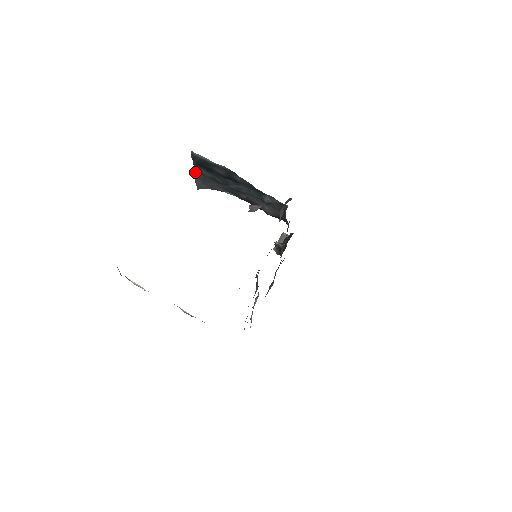
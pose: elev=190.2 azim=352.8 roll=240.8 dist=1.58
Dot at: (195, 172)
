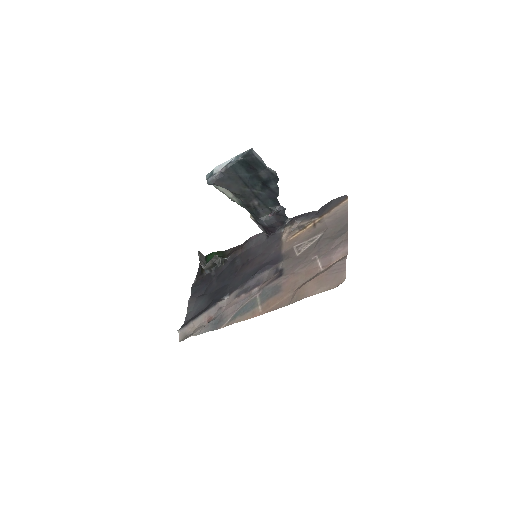
Dot at: (230, 167)
